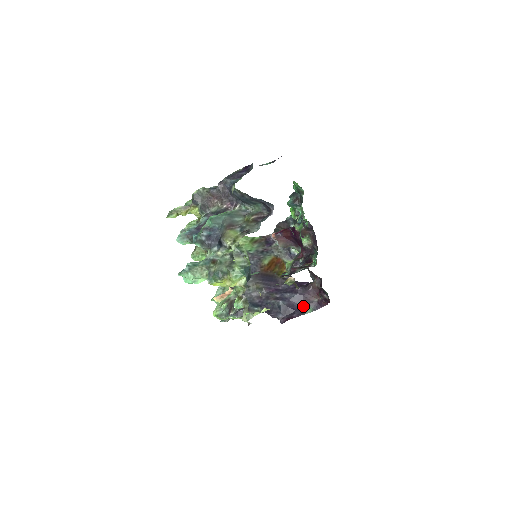
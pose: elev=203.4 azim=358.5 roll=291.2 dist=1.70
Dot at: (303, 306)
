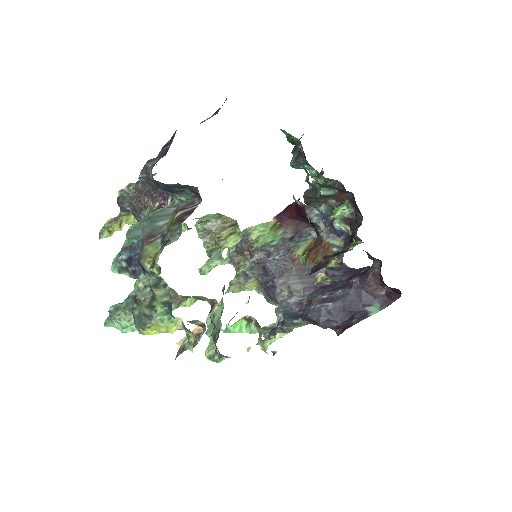
Dot at: (365, 304)
